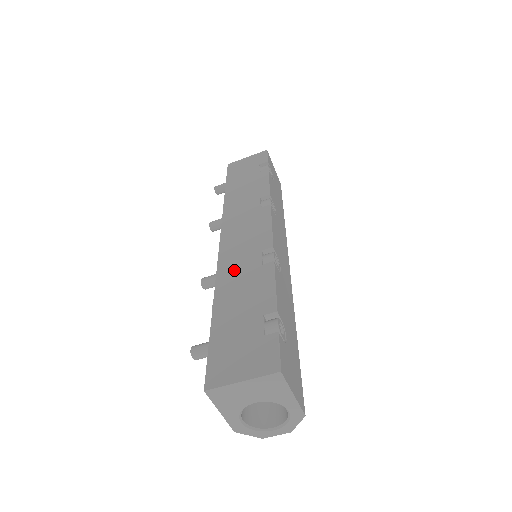
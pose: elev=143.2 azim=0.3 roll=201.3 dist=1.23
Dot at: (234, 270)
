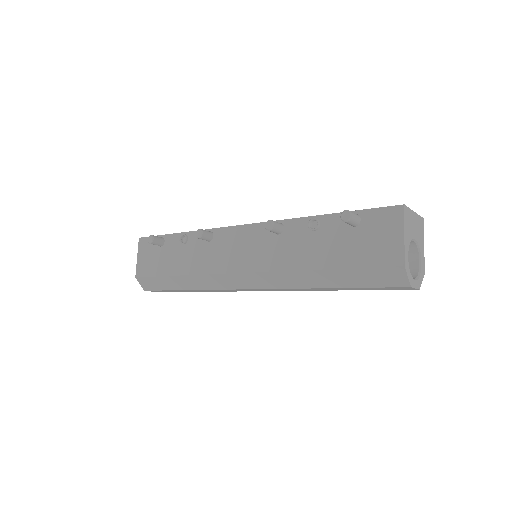
Dot at: occluded
